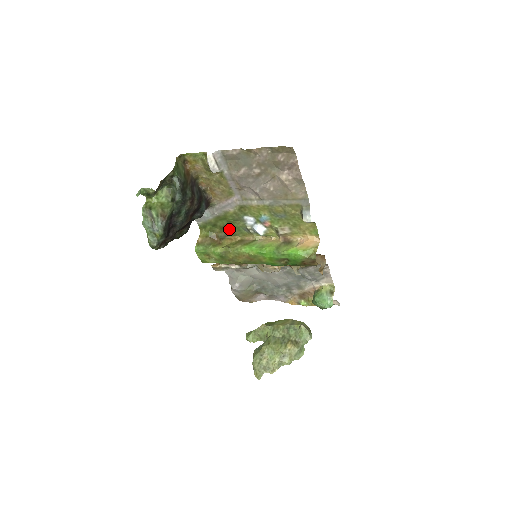
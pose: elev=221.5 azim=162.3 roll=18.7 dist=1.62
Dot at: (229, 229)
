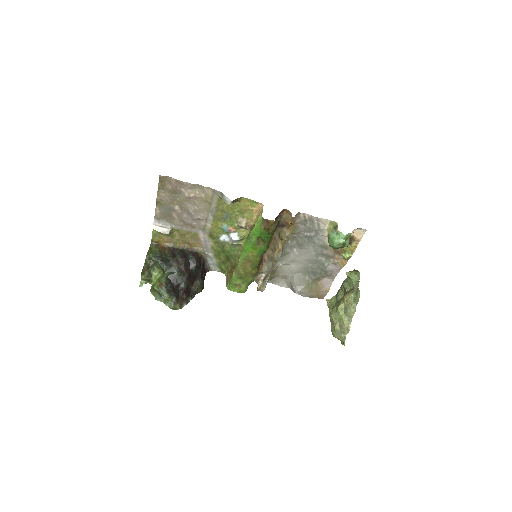
Dot at: (230, 256)
